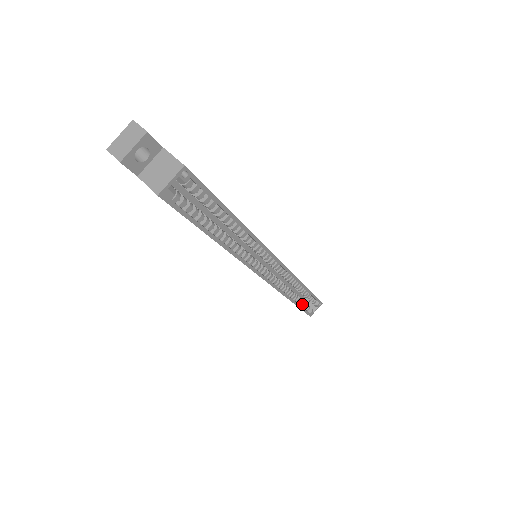
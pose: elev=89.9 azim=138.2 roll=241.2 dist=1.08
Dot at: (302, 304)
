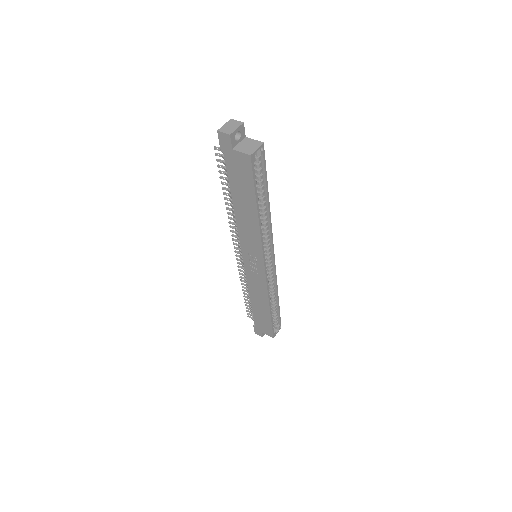
Dot at: occluded
